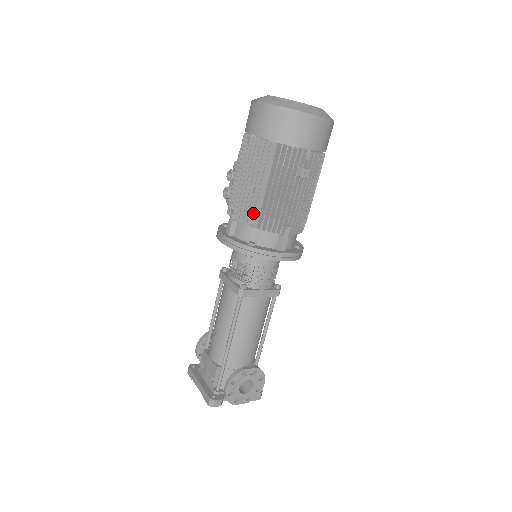
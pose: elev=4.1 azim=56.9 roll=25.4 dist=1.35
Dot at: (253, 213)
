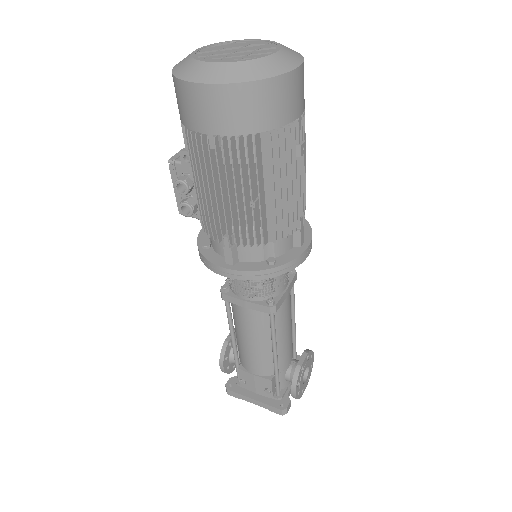
Dot at: (261, 230)
